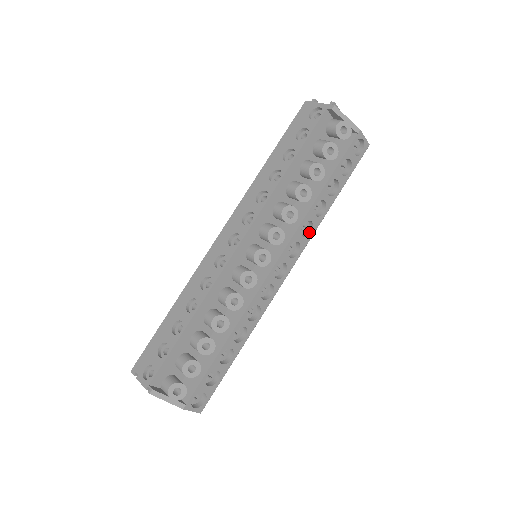
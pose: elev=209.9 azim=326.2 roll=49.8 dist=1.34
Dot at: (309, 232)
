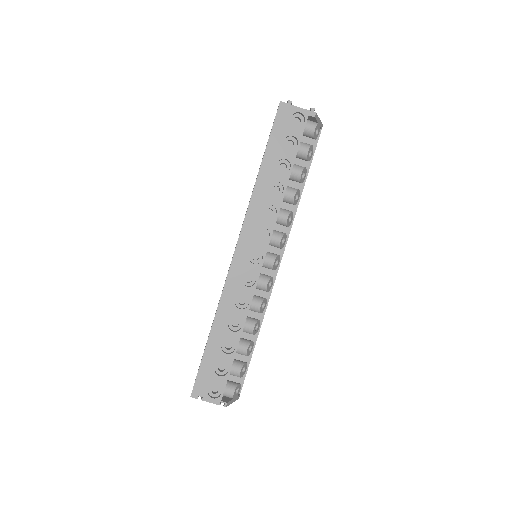
Dot at: occluded
